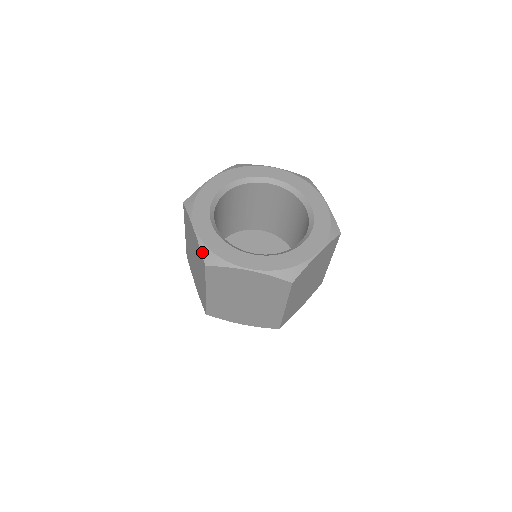
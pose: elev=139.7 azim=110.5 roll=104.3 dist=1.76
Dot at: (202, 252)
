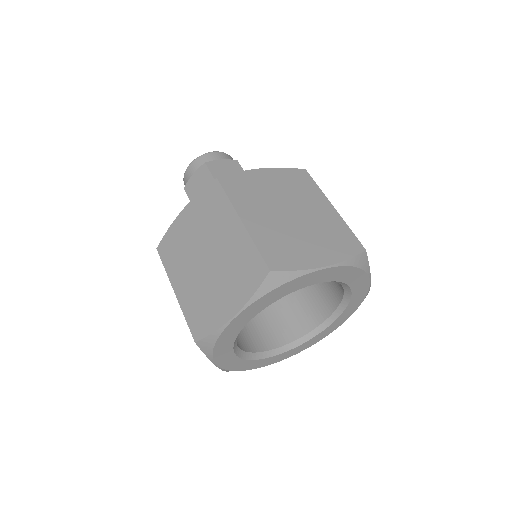
Dot at: occluded
